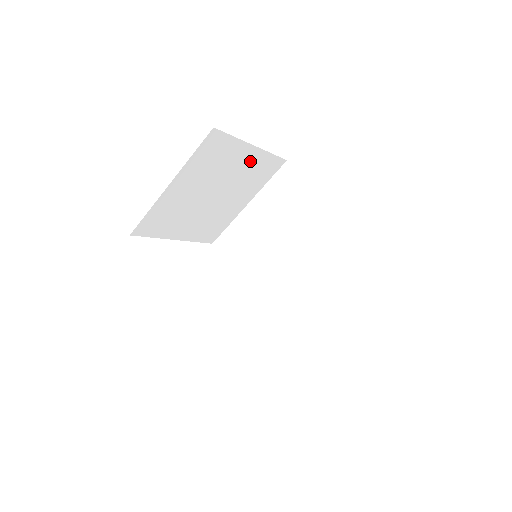
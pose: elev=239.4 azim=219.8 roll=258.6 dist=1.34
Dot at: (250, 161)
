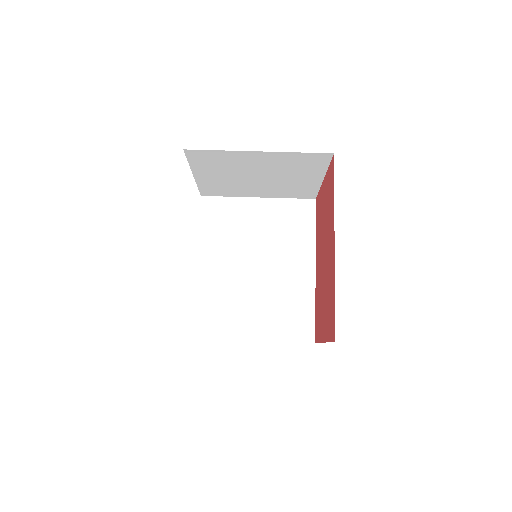
Dot at: (306, 182)
